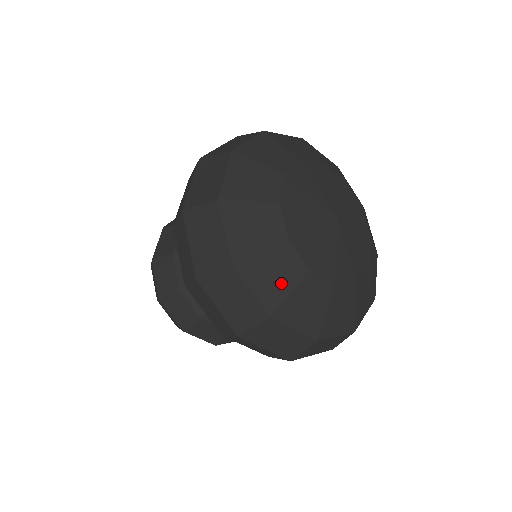
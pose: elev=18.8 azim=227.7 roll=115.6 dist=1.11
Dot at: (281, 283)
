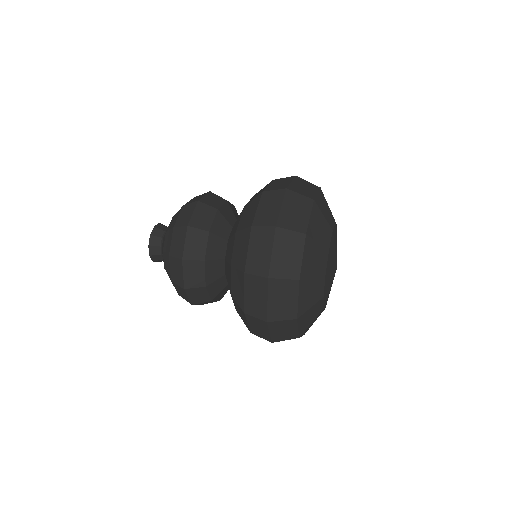
Dot at: (314, 268)
